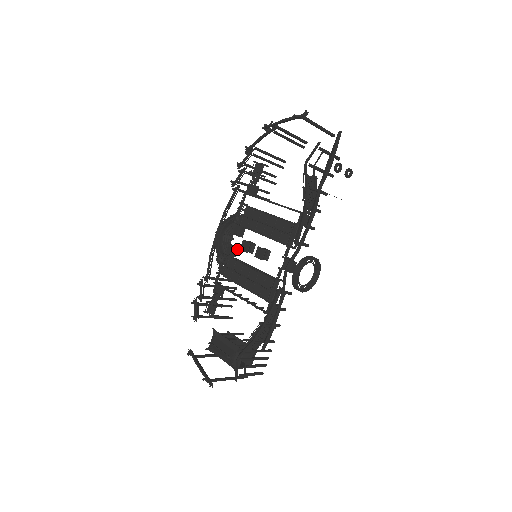
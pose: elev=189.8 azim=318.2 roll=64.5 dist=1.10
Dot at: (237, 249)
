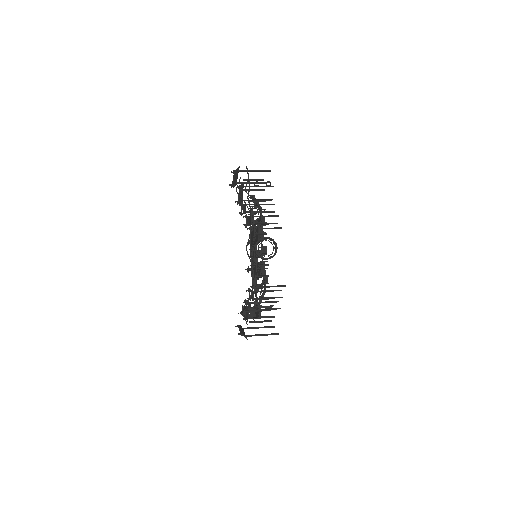
Dot at: (257, 260)
